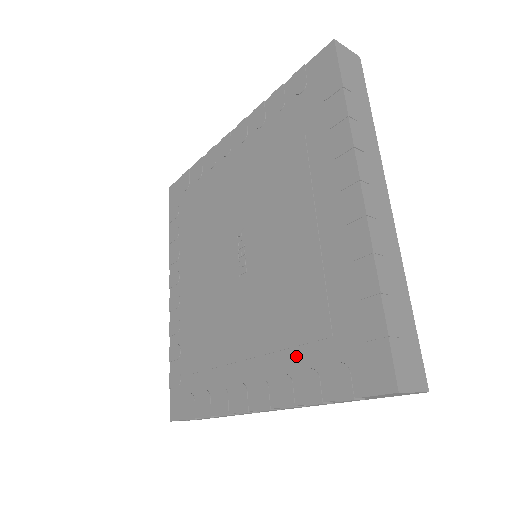
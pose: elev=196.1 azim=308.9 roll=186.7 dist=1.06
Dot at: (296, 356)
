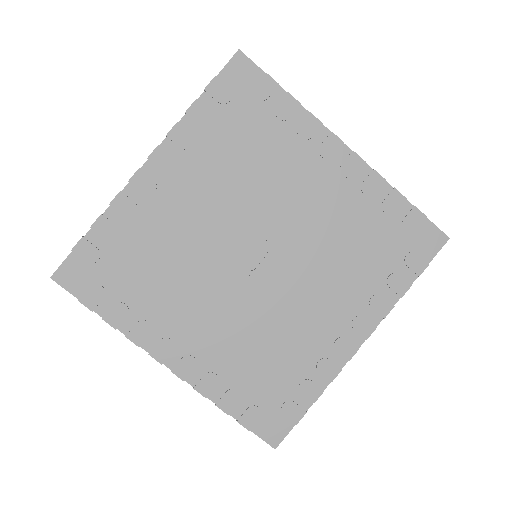
Dot at: (235, 374)
